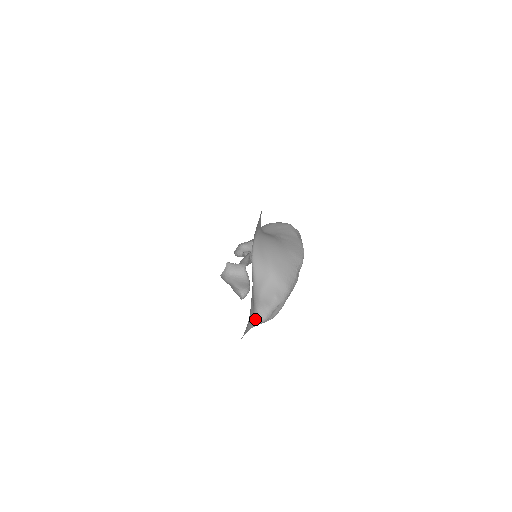
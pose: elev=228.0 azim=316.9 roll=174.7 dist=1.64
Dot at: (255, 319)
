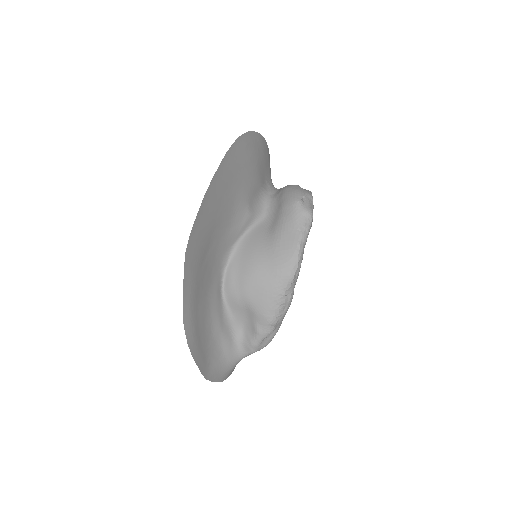
Dot at: (240, 354)
